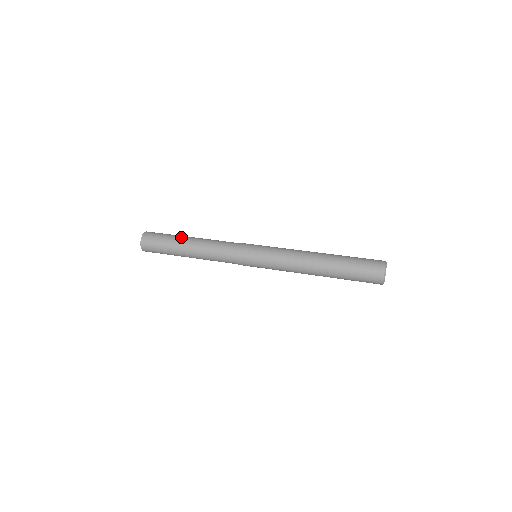
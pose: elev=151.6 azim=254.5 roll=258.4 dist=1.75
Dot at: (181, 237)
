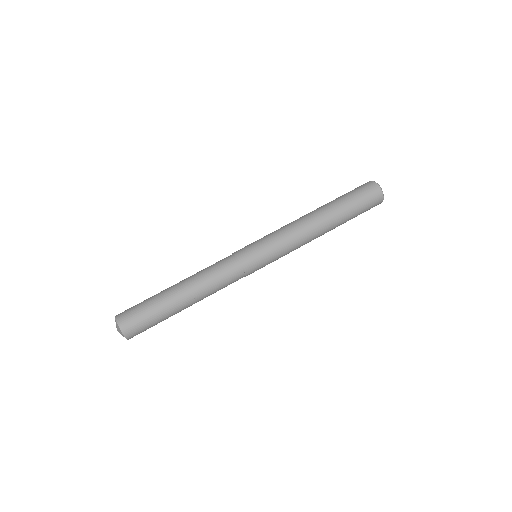
Dot at: (165, 293)
